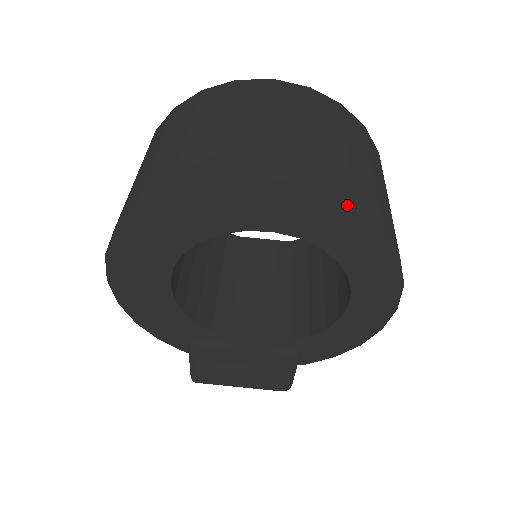
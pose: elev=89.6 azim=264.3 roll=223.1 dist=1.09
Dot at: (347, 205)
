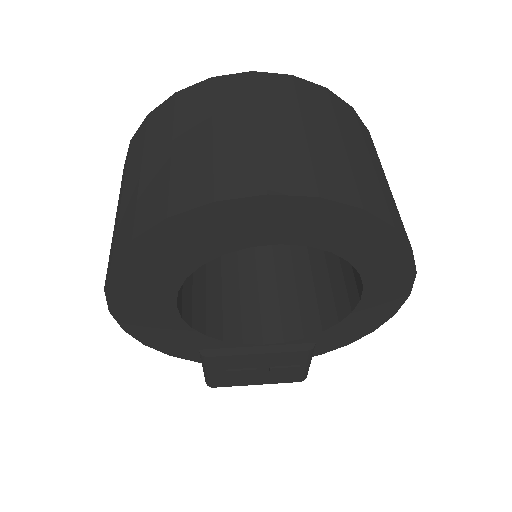
Dot at: (356, 209)
